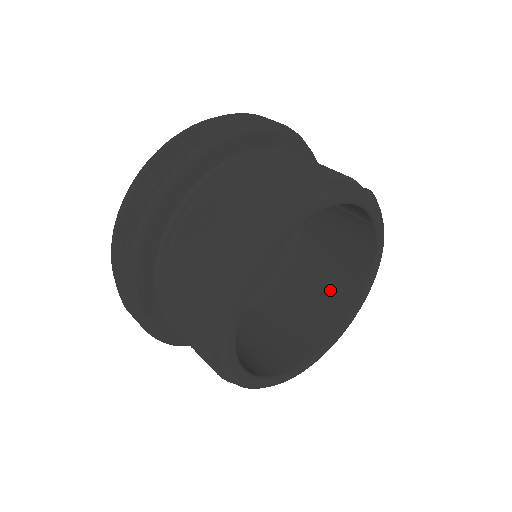
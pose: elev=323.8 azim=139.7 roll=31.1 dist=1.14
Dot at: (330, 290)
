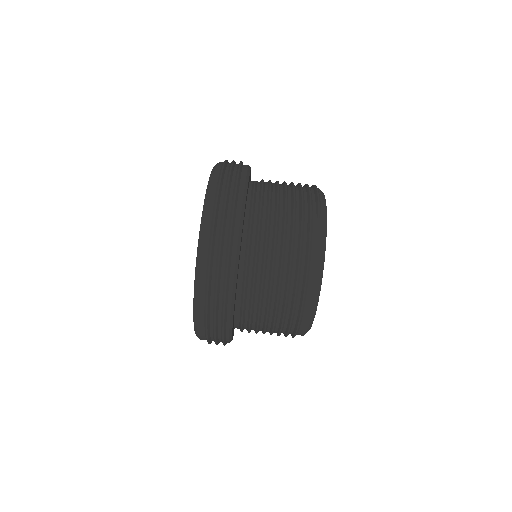
Dot at: occluded
